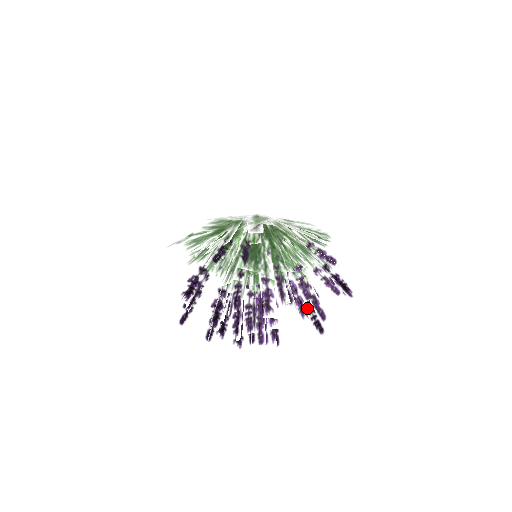
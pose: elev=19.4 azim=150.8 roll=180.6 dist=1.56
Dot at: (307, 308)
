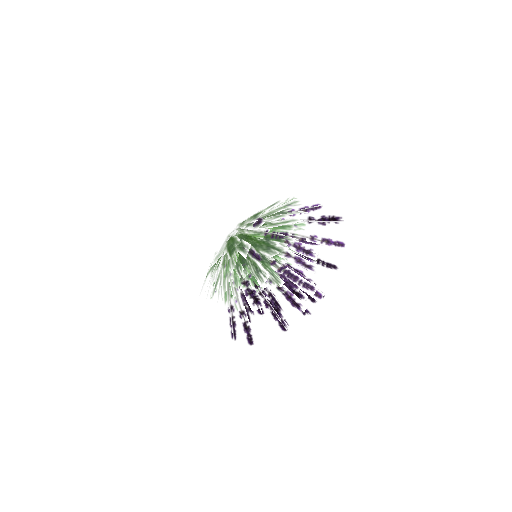
Dot at: occluded
